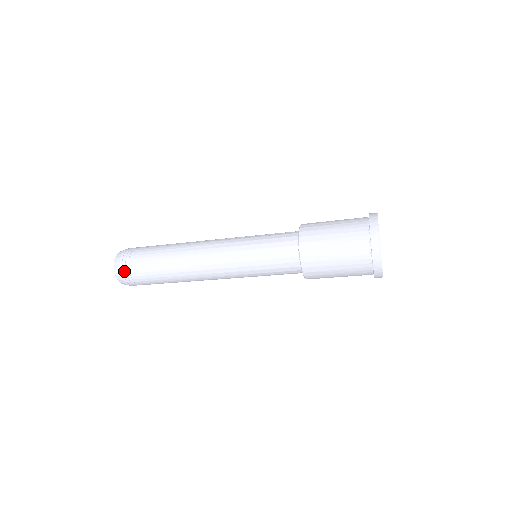
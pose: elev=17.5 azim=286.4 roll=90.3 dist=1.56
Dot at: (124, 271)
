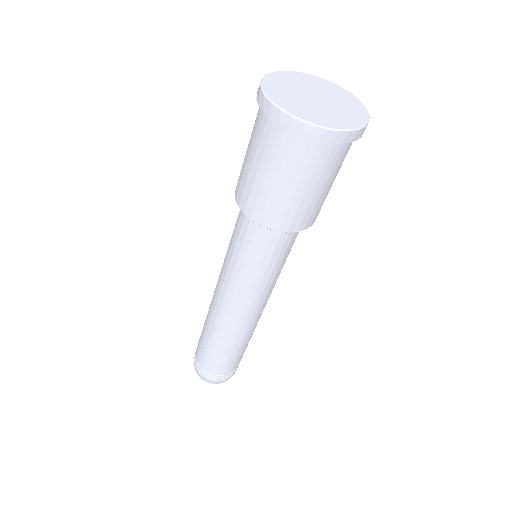
Dot at: (199, 370)
